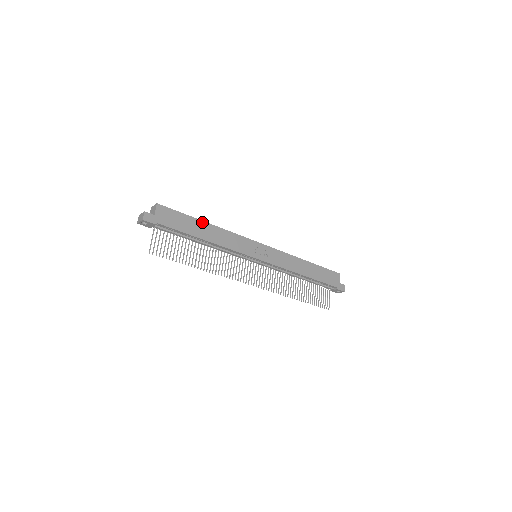
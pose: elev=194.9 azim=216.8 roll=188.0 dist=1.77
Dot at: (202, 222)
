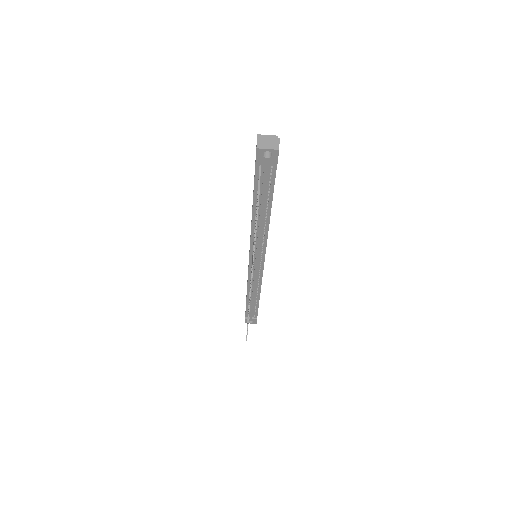
Dot at: occluded
